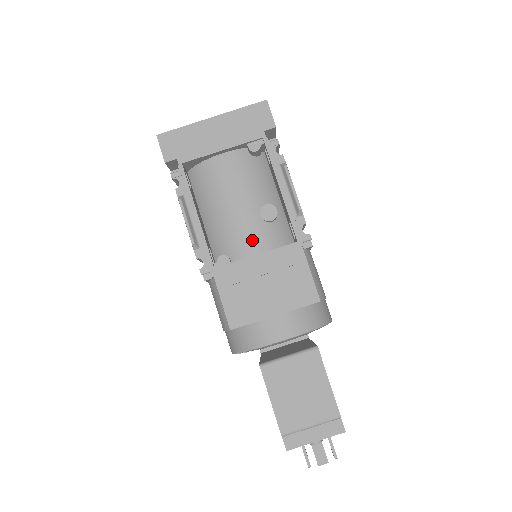
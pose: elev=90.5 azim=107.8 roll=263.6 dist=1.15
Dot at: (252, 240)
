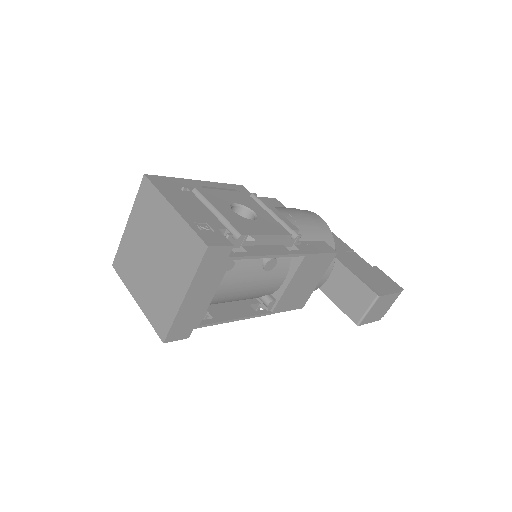
Dot at: (275, 282)
